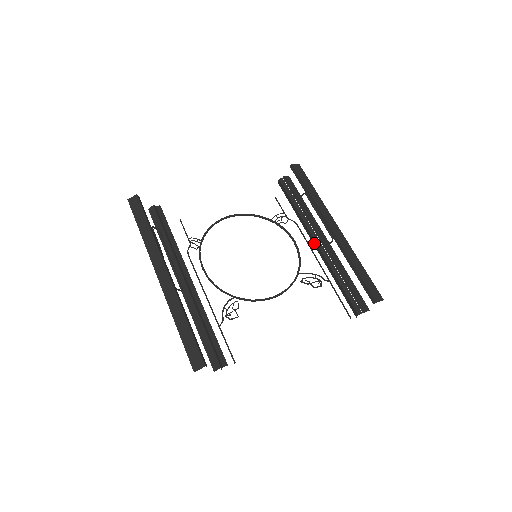
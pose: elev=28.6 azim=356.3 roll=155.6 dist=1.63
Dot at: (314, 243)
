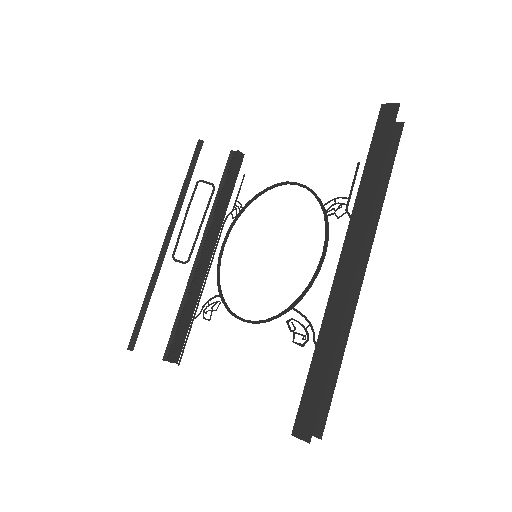
Dot at: occluded
